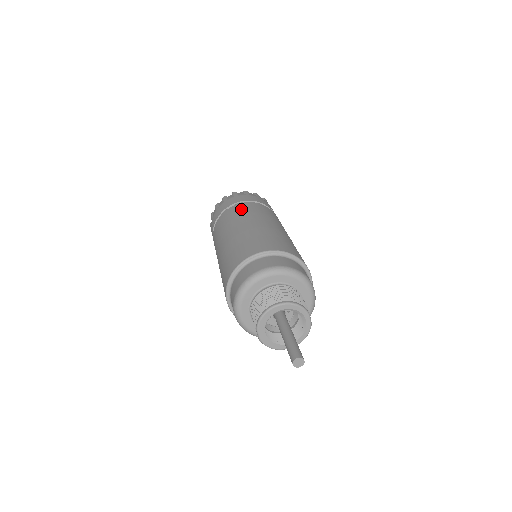
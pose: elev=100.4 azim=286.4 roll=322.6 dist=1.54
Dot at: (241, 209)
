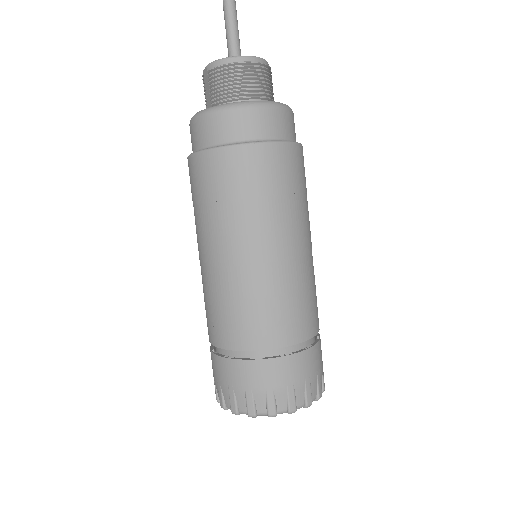
Dot at: occluded
